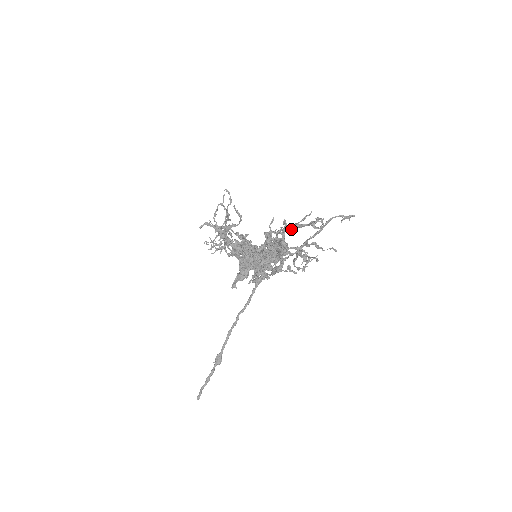
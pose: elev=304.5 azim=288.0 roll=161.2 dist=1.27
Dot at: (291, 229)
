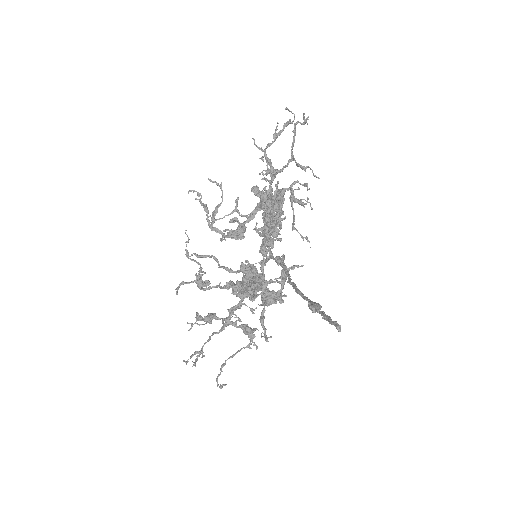
Dot at: (273, 141)
